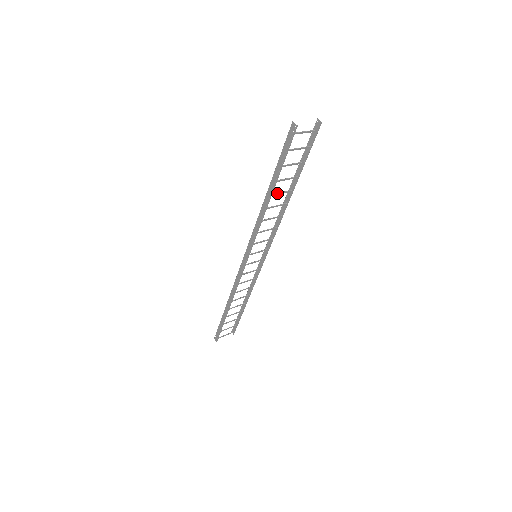
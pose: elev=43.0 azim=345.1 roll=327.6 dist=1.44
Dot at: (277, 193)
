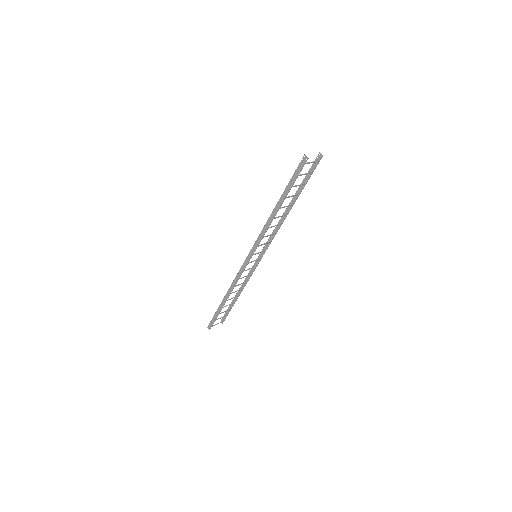
Dot at: (283, 207)
